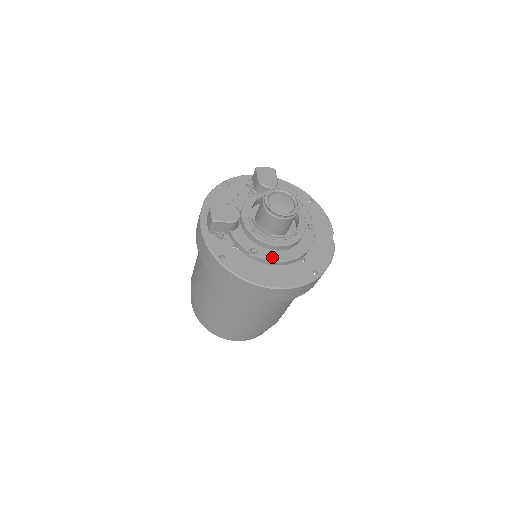
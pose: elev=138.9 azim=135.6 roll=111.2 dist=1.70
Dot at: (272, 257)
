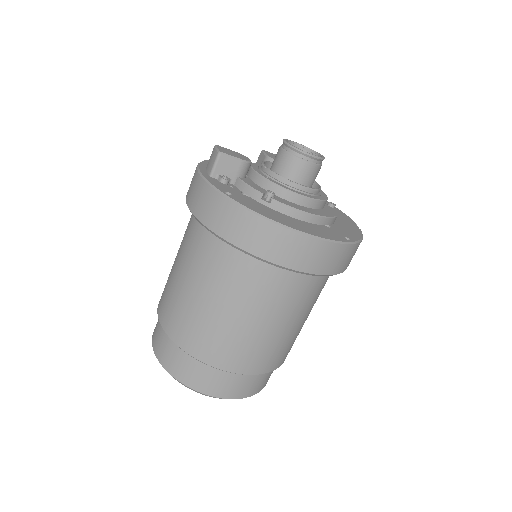
Dot at: (293, 206)
